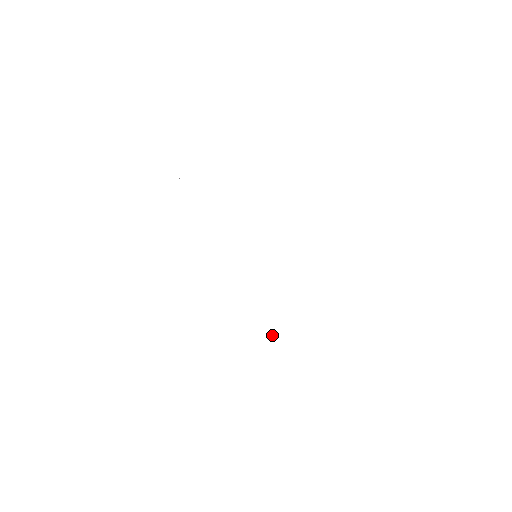
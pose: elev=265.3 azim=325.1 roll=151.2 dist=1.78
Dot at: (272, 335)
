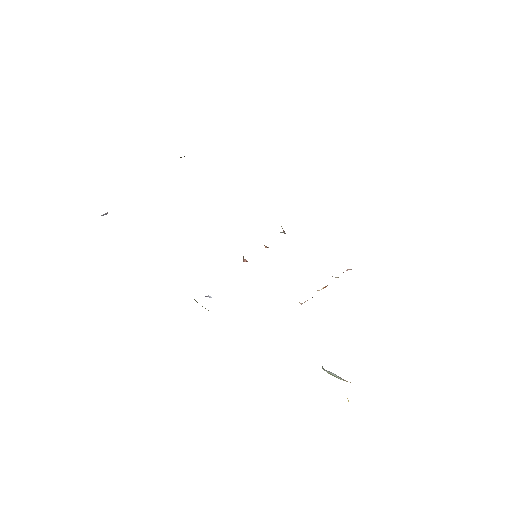
Dot at: occluded
